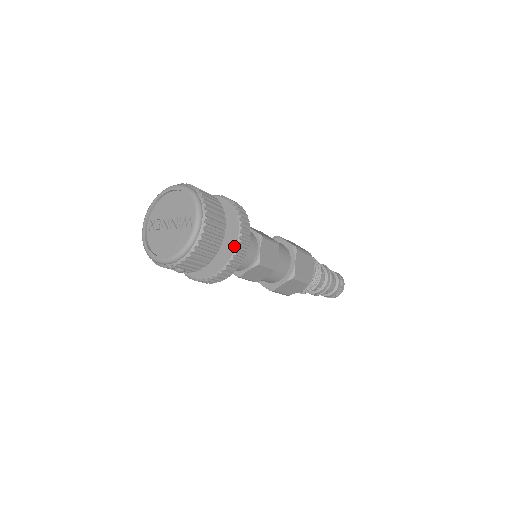
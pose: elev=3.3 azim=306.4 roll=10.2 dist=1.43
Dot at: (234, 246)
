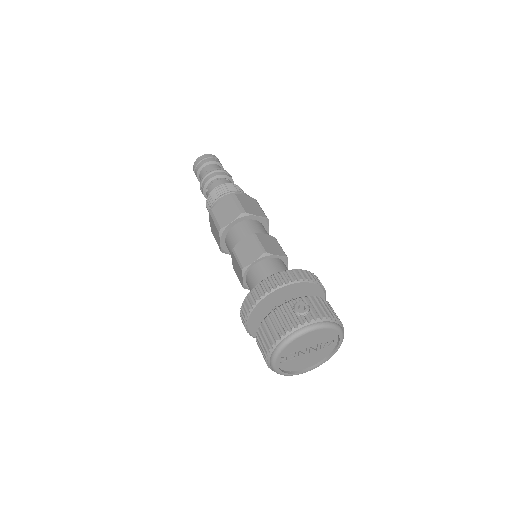
Dot at: occluded
